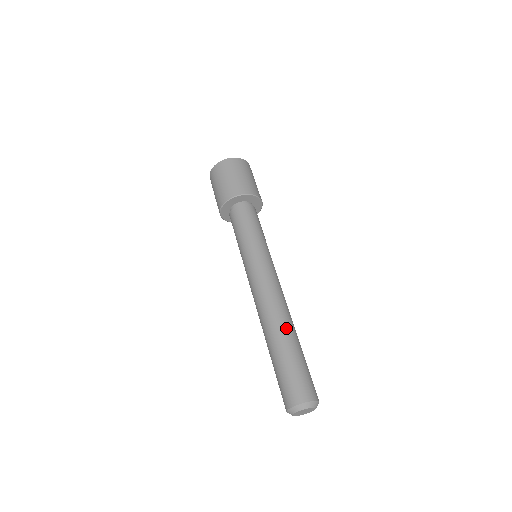
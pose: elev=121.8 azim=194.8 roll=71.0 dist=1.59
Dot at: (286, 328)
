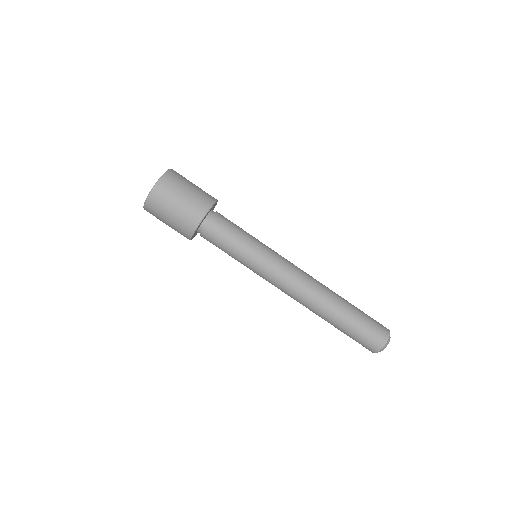
Dot at: (325, 315)
